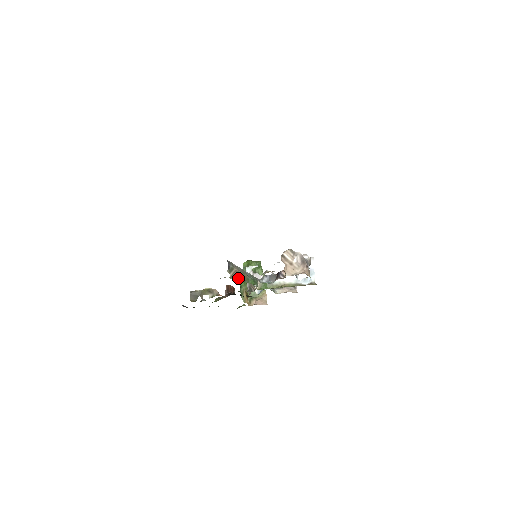
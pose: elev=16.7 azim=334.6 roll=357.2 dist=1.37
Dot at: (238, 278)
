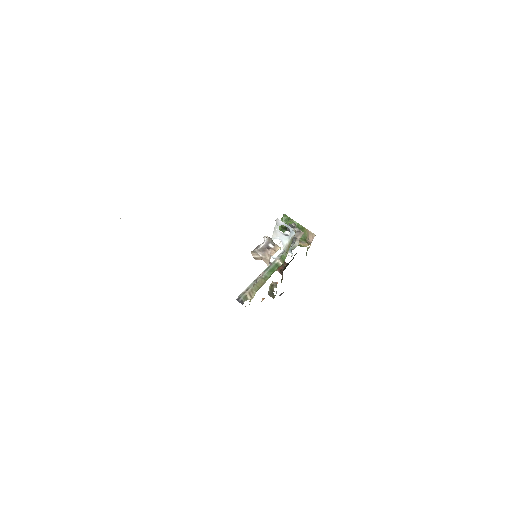
Dot at: (255, 293)
